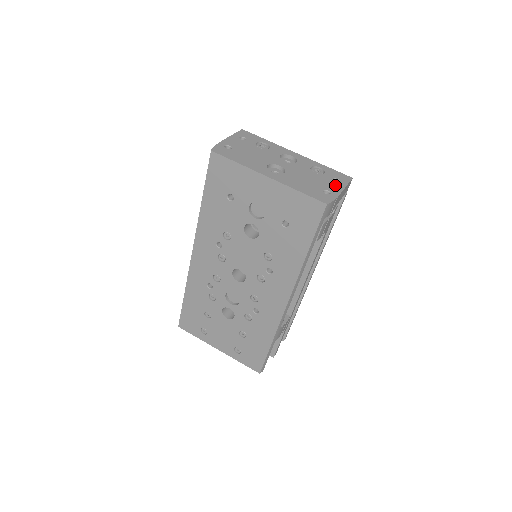
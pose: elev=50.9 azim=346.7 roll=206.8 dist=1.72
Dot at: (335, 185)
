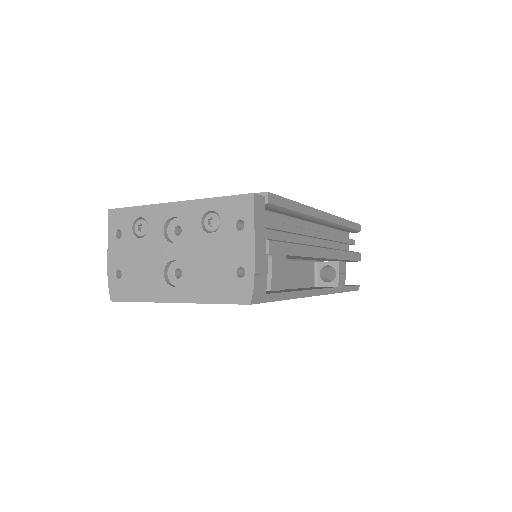
Dot at: (241, 242)
